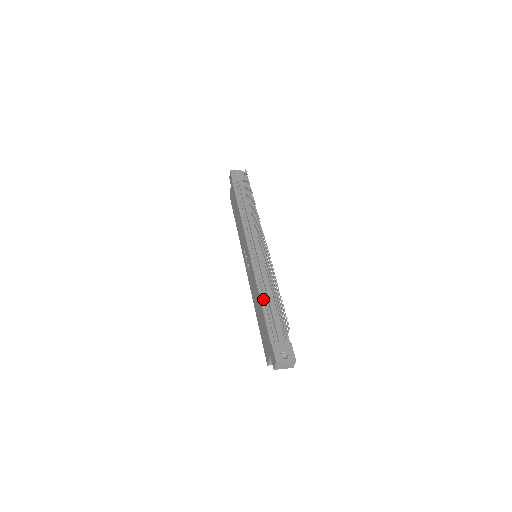
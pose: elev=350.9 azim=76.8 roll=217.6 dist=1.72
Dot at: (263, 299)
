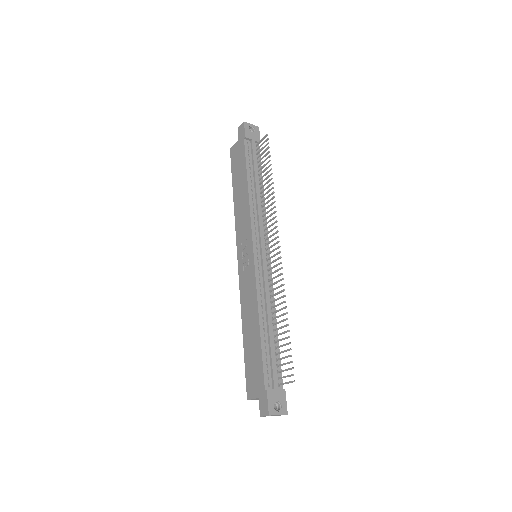
Dot at: (262, 325)
